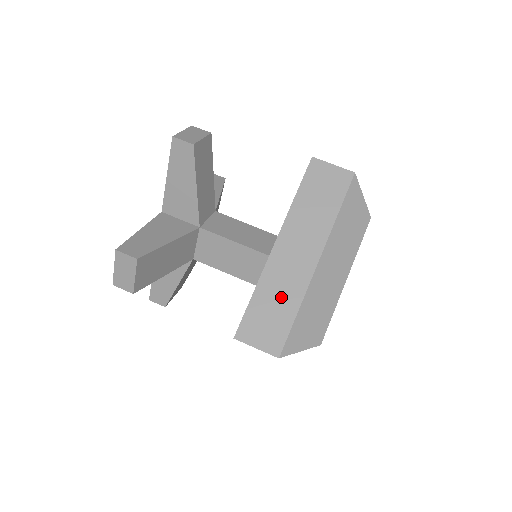
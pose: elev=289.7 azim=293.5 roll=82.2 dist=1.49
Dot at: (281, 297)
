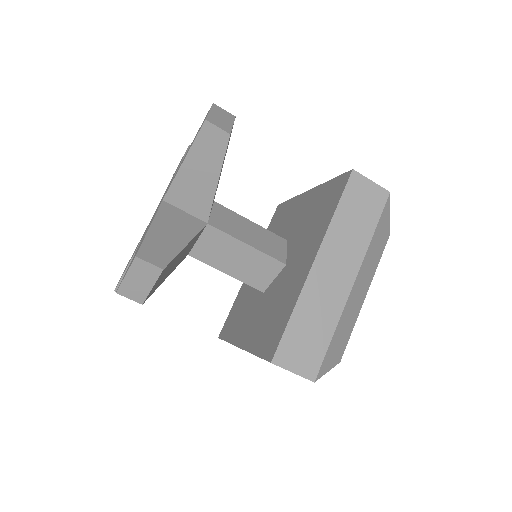
Dot at: occluded
